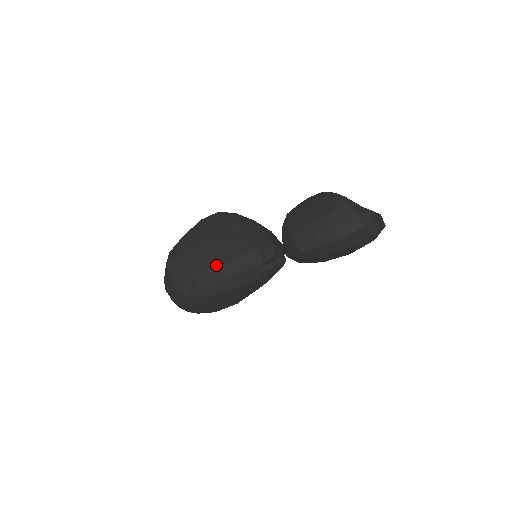
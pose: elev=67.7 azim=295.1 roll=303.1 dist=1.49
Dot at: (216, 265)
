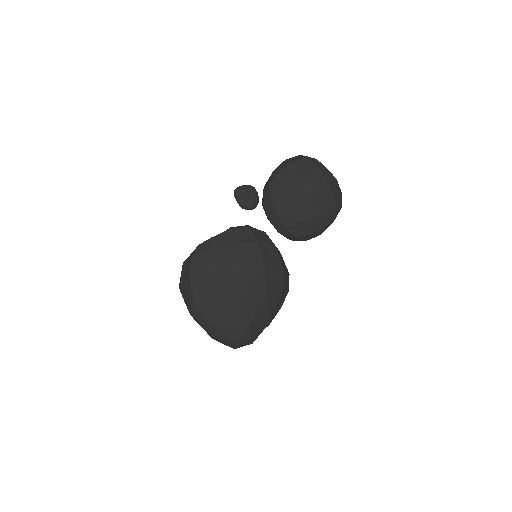
Dot at: occluded
